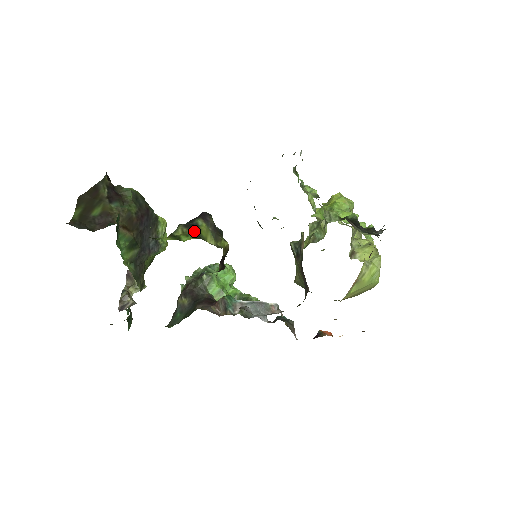
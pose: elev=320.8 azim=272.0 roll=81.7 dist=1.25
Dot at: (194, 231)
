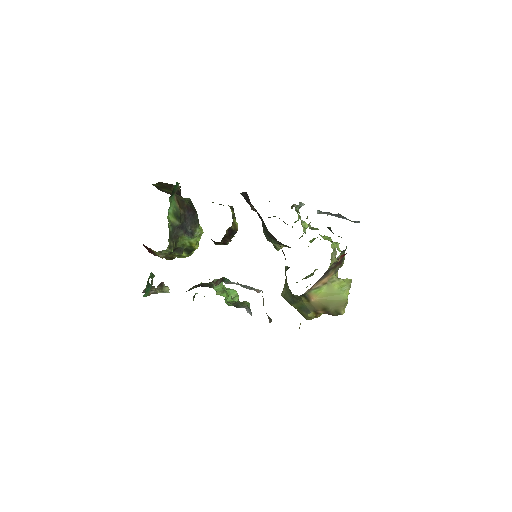
Dot at: occluded
